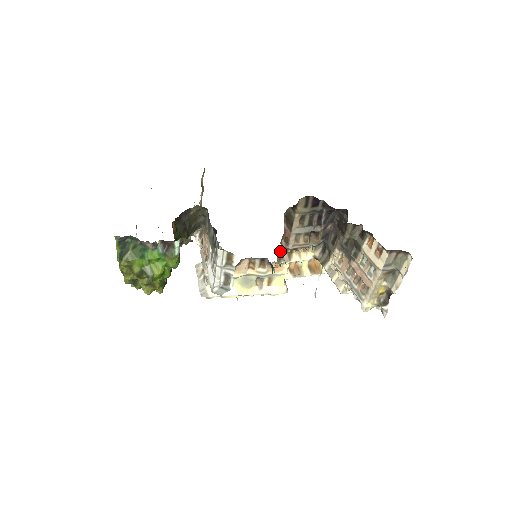
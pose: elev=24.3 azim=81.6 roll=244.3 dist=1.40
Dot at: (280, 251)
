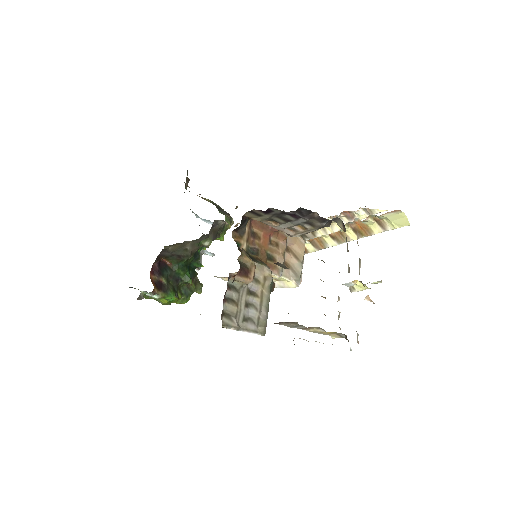
Dot at: occluded
